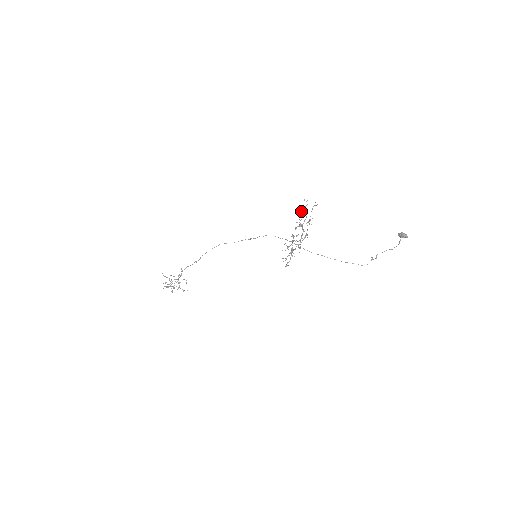
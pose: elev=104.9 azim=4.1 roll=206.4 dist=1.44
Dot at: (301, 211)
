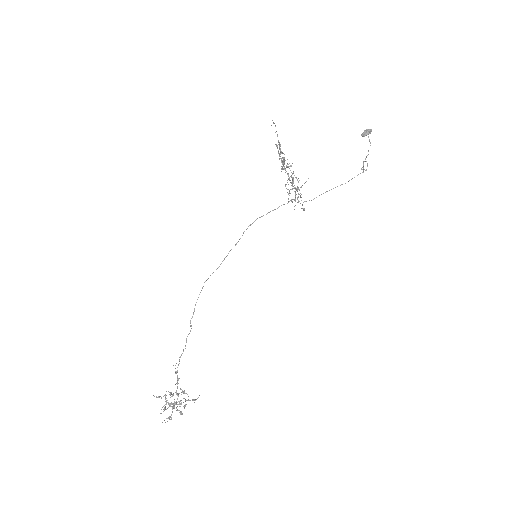
Dot at: occluded
